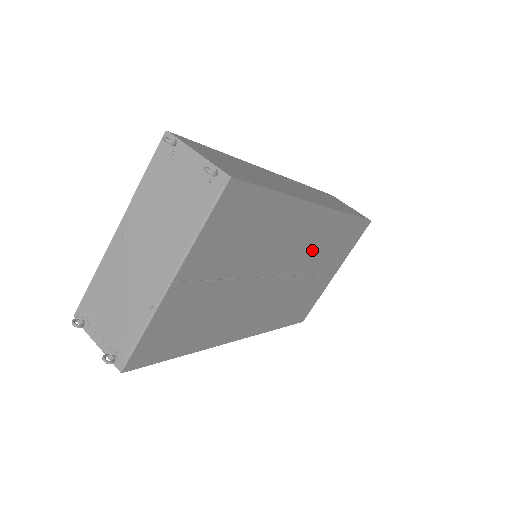
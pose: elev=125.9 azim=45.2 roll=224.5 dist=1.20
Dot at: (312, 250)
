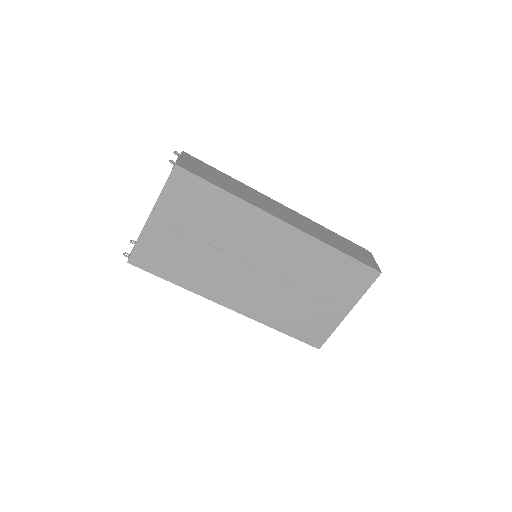
Dot at: (290, 261)
